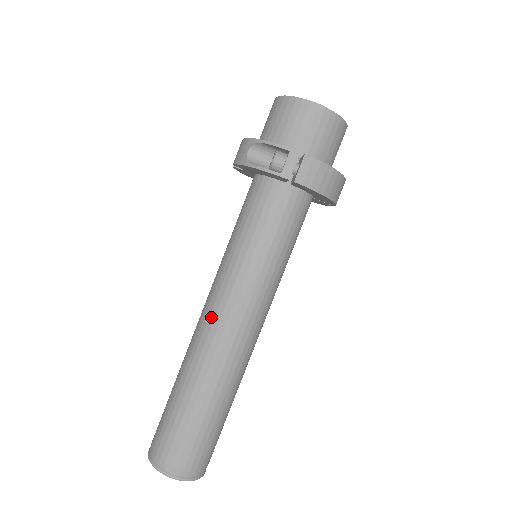
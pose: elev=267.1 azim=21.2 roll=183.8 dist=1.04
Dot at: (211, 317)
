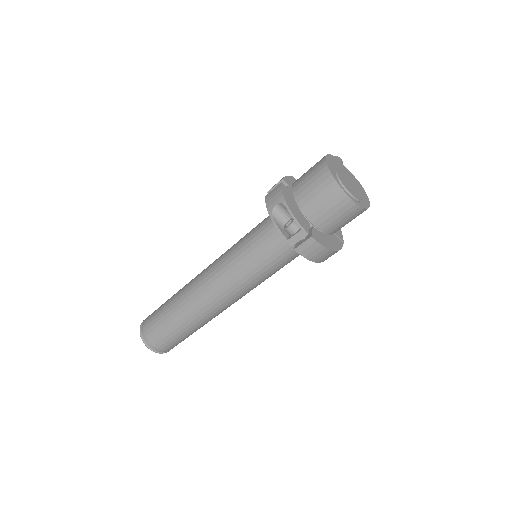
Dot at: (206, 284)
